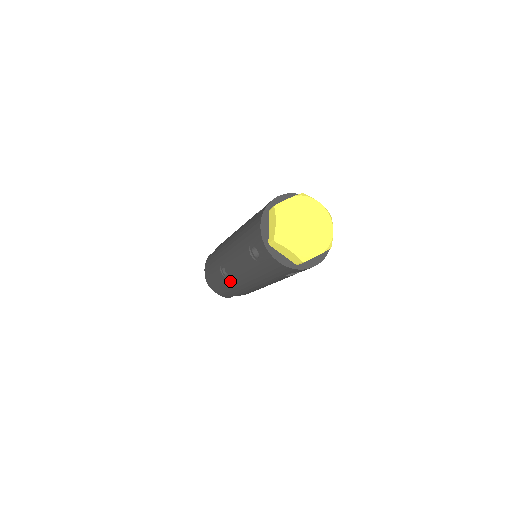
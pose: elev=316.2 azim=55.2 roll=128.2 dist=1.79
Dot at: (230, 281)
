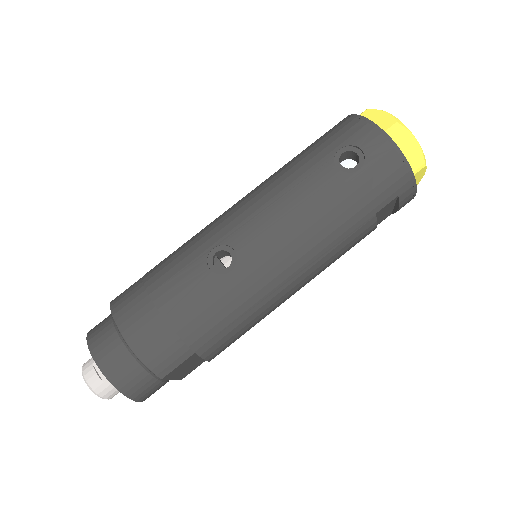
Dot at: (233, 276)
